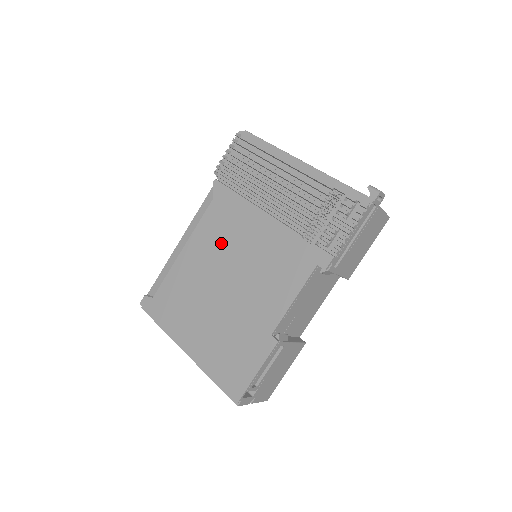
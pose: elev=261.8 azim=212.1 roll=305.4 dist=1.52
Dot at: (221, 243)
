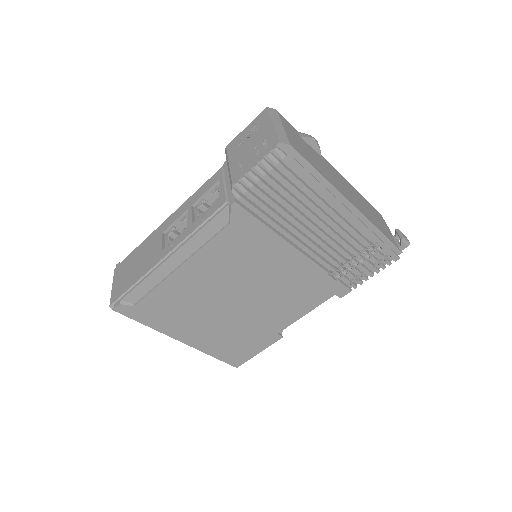
Dot at: (235, 269)
